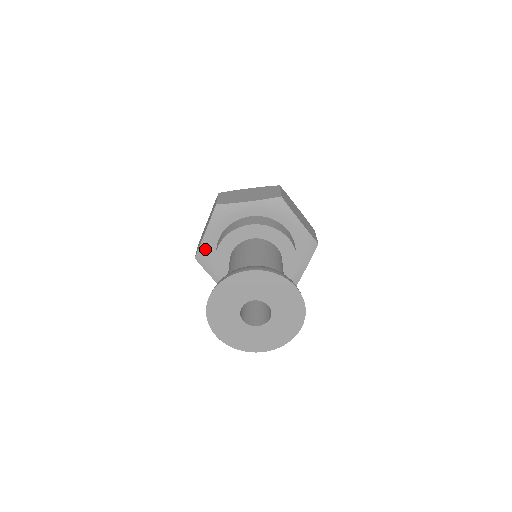
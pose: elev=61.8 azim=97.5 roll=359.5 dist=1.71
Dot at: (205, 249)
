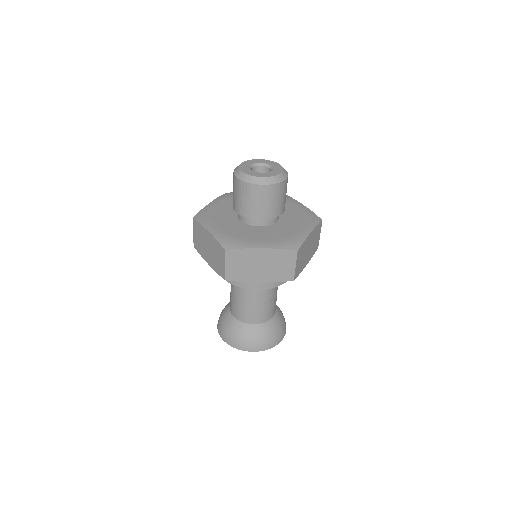
Dot at: occluded
